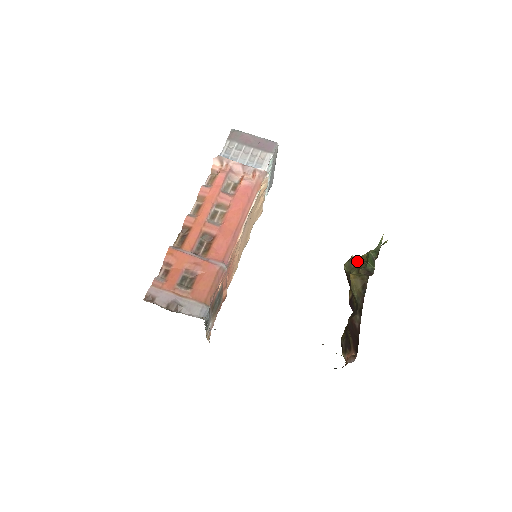
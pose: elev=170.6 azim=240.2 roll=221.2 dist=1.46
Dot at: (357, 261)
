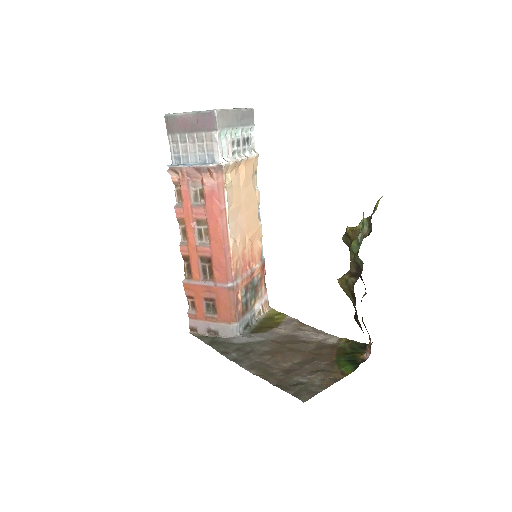
Dot at: (351, 239)
